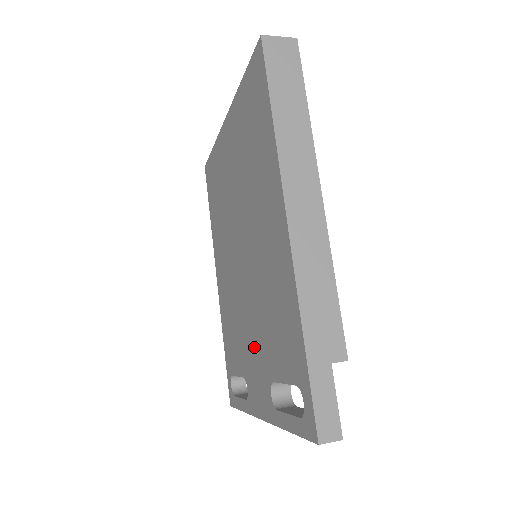
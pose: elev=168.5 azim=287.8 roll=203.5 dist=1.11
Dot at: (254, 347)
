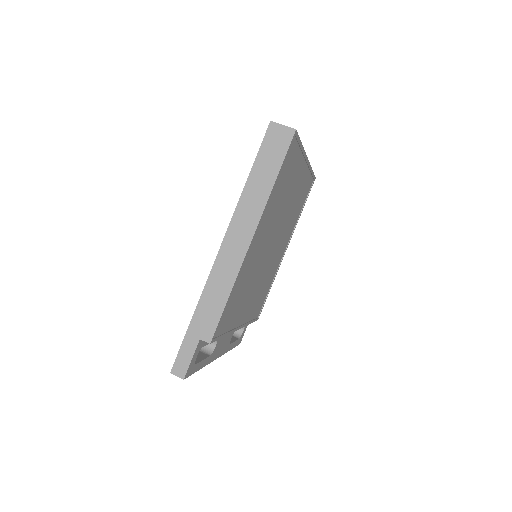
Dot at: occluded
